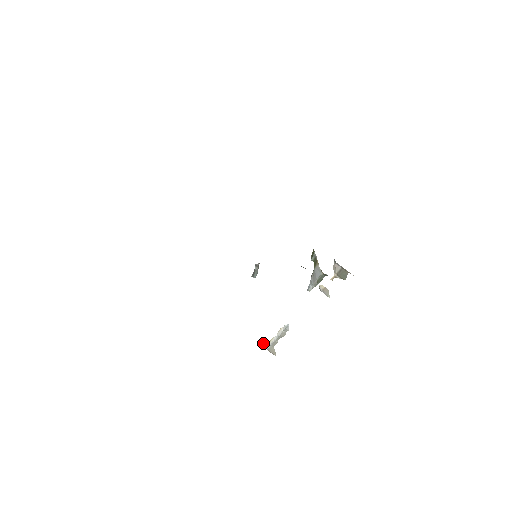
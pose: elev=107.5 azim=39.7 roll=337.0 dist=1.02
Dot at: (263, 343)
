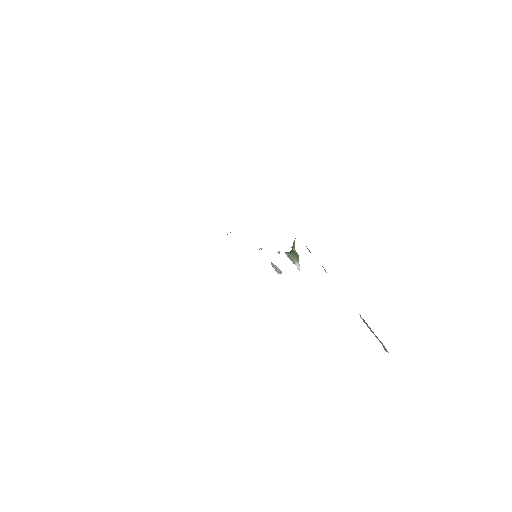
Dot at: occluded
